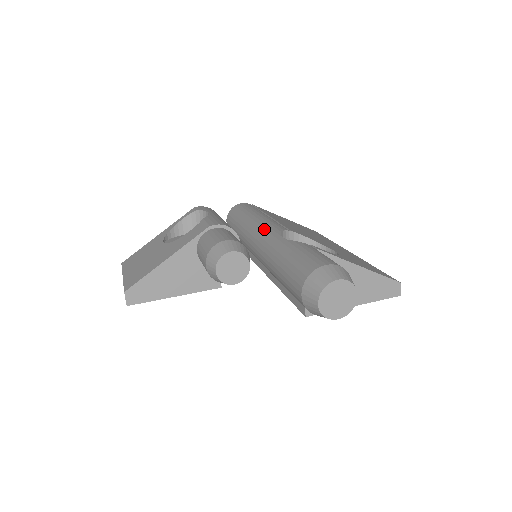
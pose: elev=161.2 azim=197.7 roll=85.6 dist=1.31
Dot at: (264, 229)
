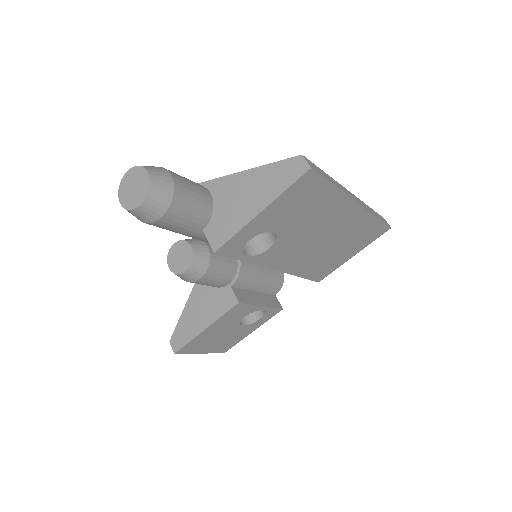
Dot at: occluded
